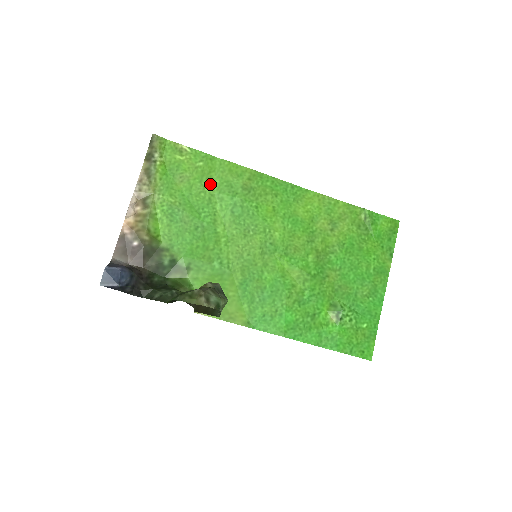
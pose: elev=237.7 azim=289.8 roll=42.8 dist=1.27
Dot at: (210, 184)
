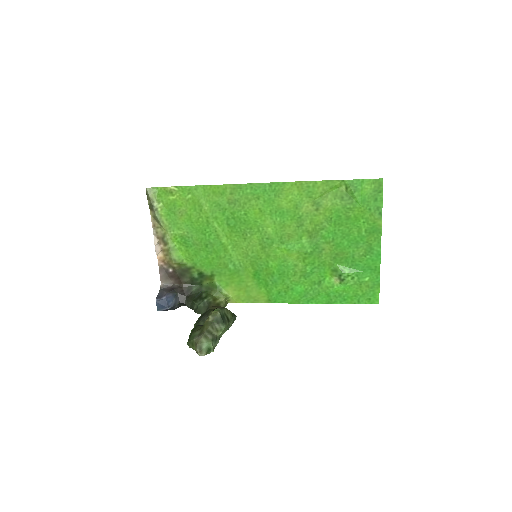
Dot at: (203, 209)
